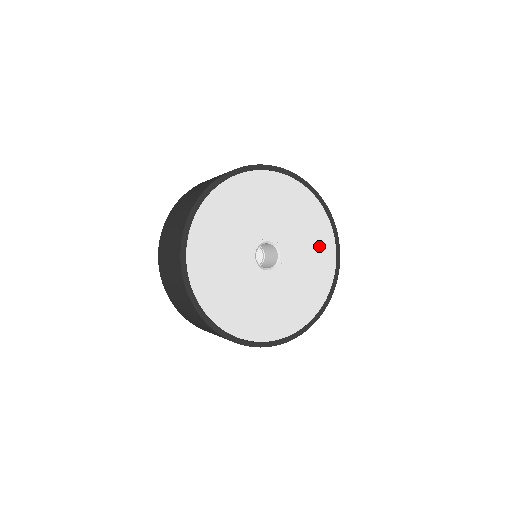
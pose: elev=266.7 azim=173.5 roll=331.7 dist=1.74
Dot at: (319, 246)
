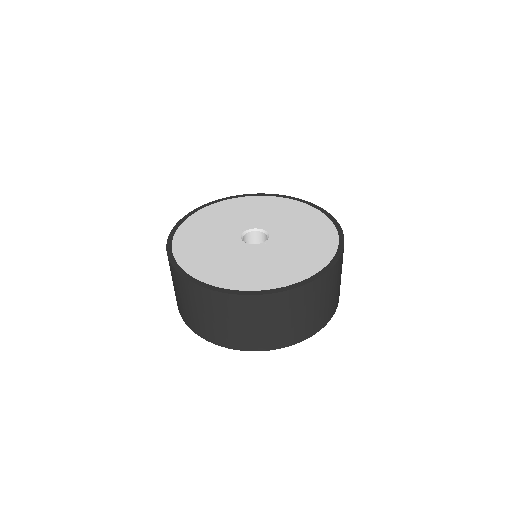
Dot at: (310, 222)
